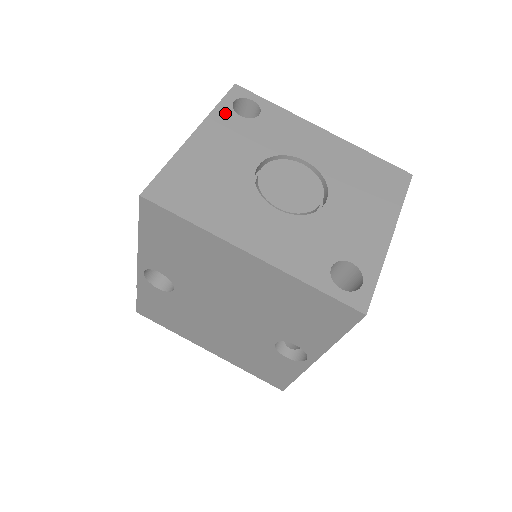
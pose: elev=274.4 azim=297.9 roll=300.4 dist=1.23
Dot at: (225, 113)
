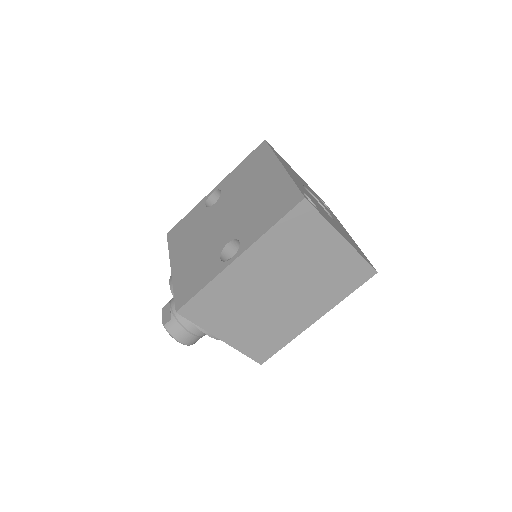
Dot at: (315, 193)
